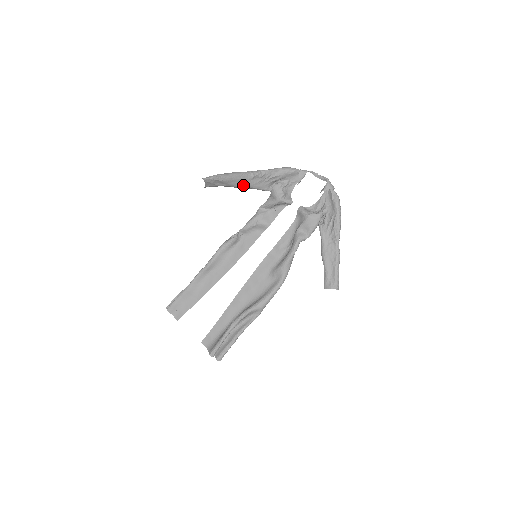
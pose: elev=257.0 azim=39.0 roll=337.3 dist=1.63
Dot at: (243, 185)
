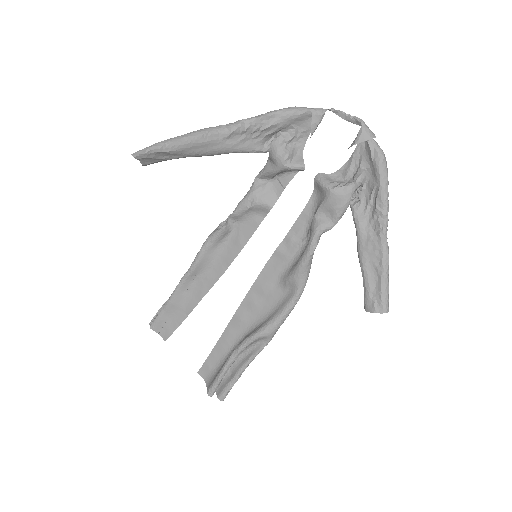
Dot at: (213, 151)
